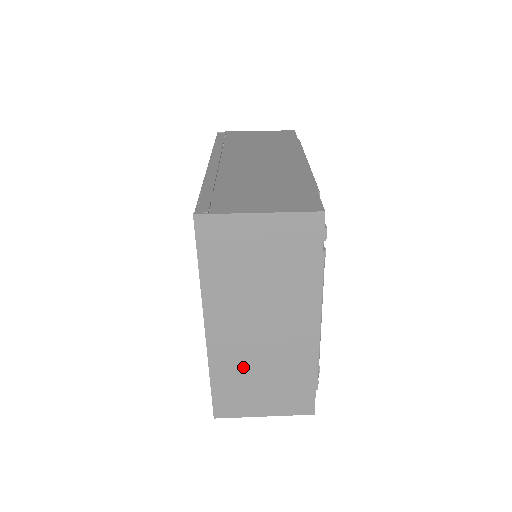
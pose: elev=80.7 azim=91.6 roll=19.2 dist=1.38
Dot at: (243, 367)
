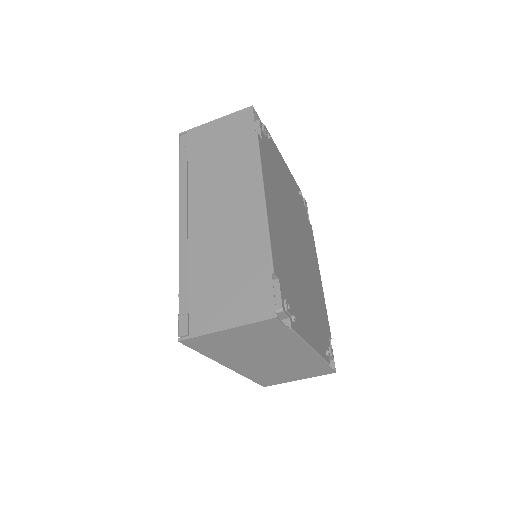
Dot at: (268, 371)
